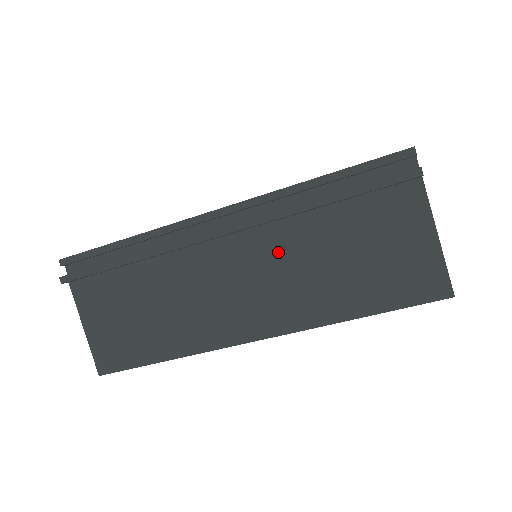
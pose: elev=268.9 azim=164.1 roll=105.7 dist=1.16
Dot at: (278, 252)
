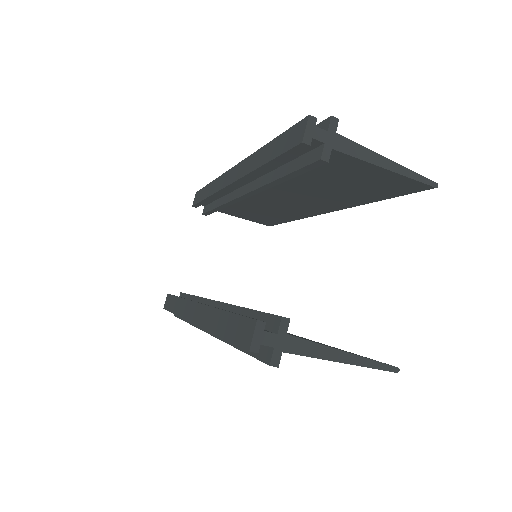
Dot at: occluded
